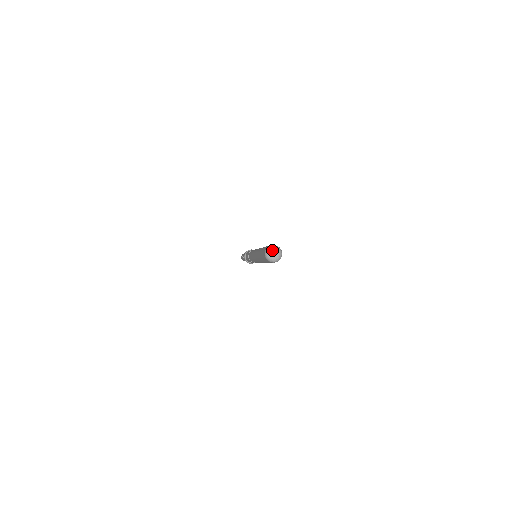
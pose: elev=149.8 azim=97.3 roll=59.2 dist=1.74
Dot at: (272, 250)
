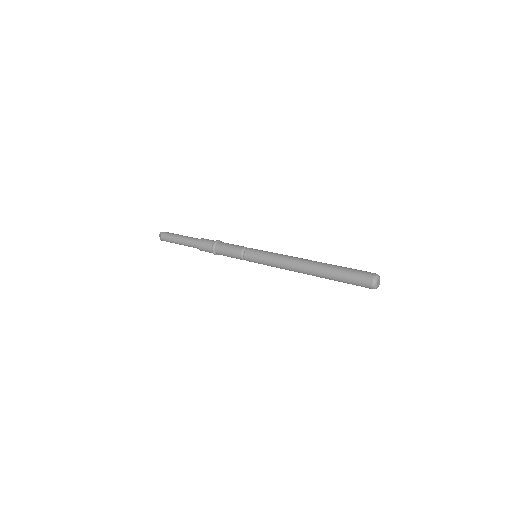
Dot at: (379, 279)
